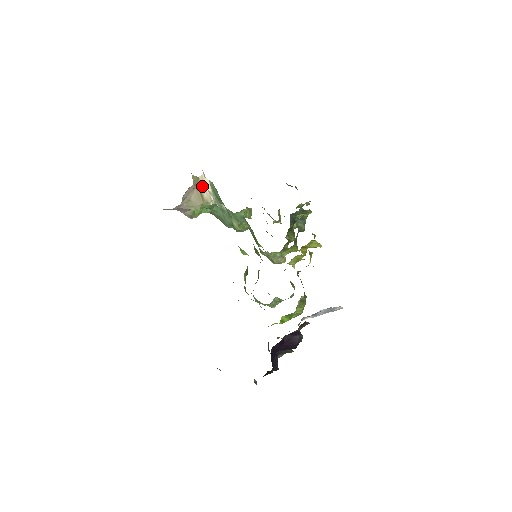
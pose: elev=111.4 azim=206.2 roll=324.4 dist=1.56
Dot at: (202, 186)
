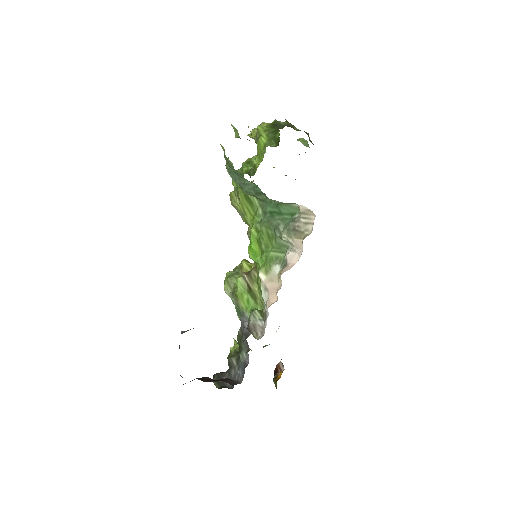
Dot at: occluded
